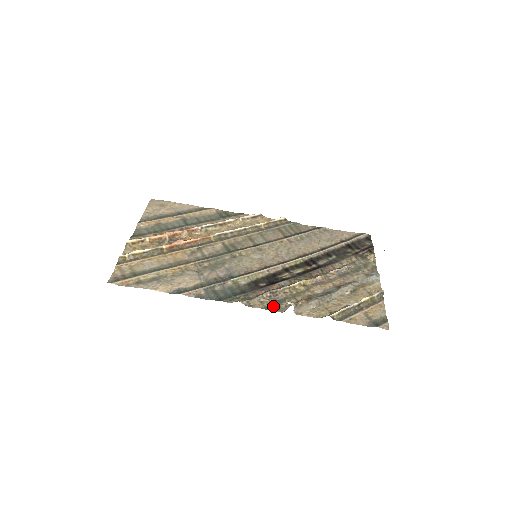
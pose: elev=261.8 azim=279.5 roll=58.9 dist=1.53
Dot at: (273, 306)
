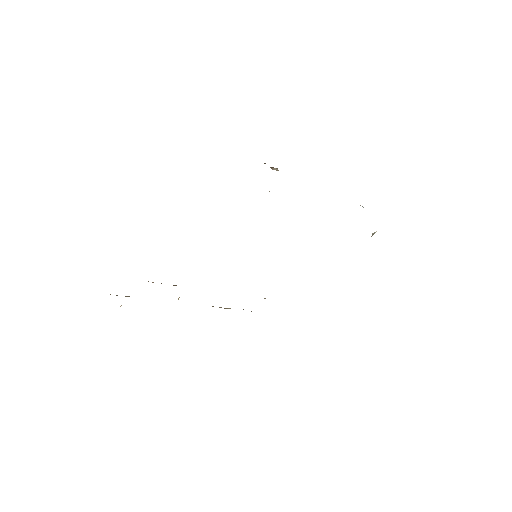
Dot at: occluded
